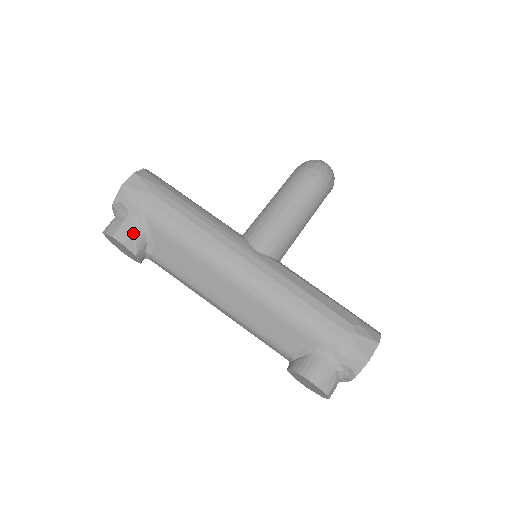
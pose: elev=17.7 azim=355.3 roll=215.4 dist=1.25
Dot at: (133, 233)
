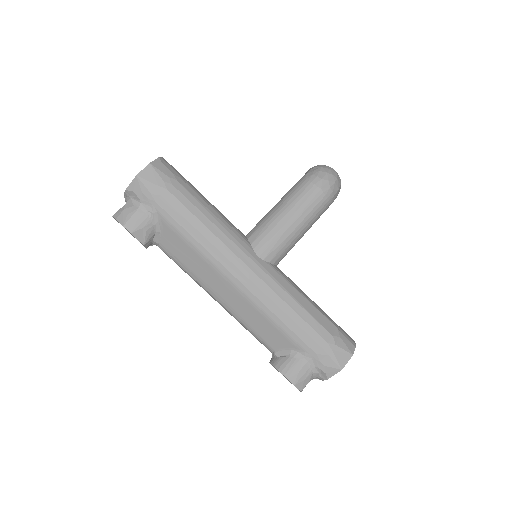
Dot at: (144, 224)
